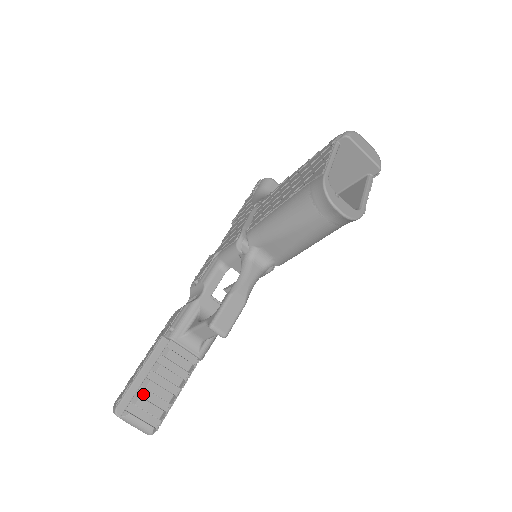
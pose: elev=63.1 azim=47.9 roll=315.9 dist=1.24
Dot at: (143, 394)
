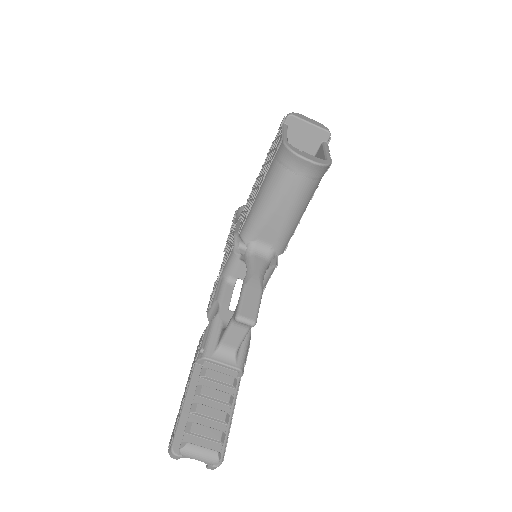
Dot at: (195, 421)
